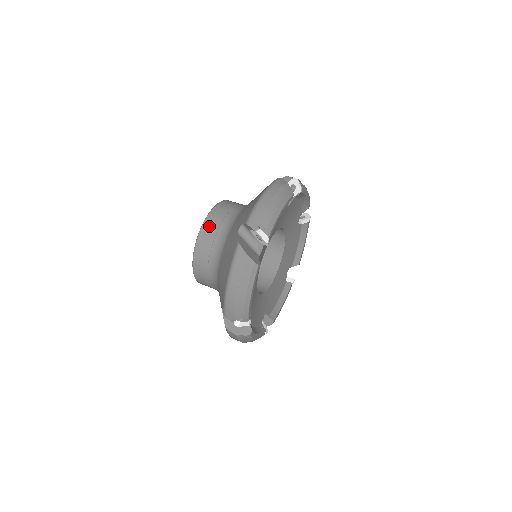
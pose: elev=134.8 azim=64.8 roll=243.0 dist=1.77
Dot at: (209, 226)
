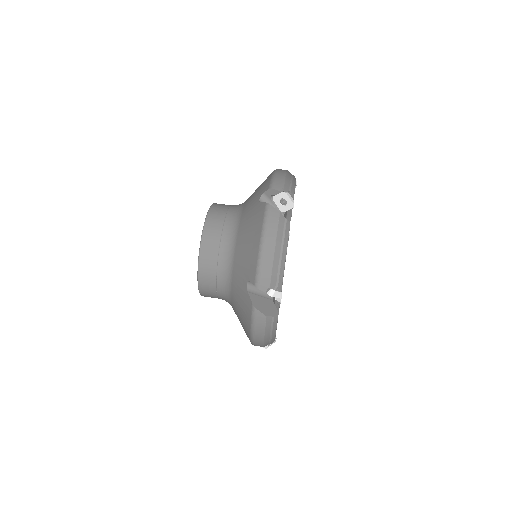
Dot at: (206, 264)
